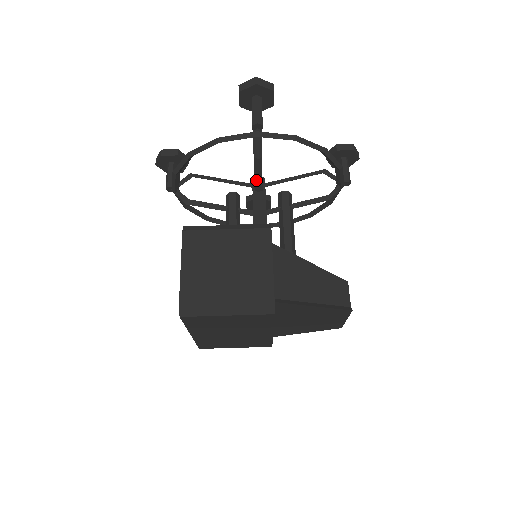
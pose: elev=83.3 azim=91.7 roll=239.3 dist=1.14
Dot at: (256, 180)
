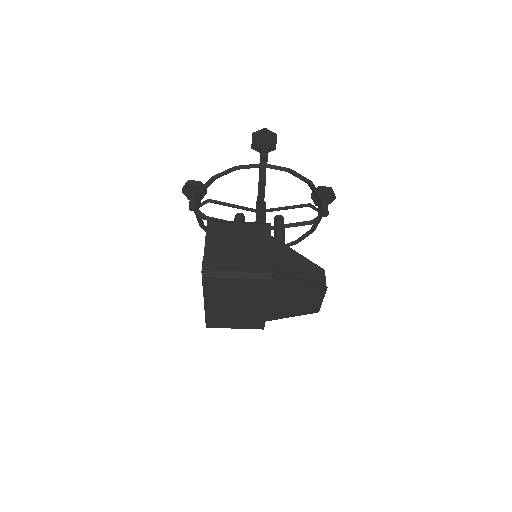
Dot at: (260, 200)
